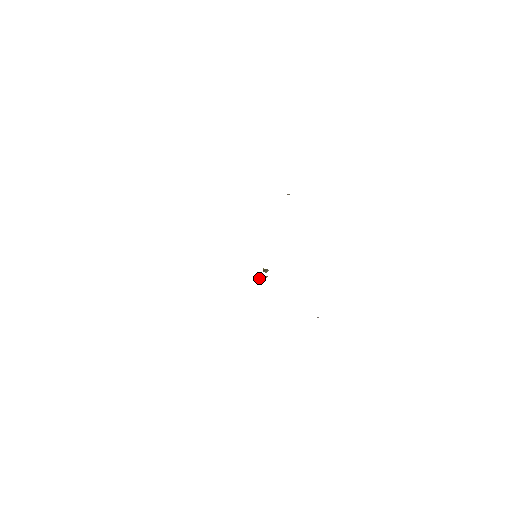
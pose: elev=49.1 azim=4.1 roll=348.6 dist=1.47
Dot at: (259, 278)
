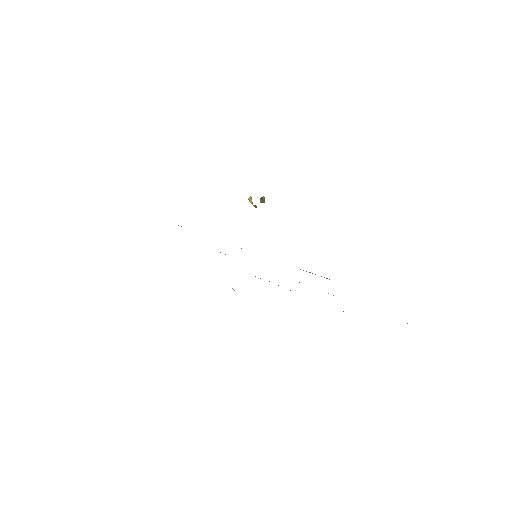
Dot at: (251, 201)
